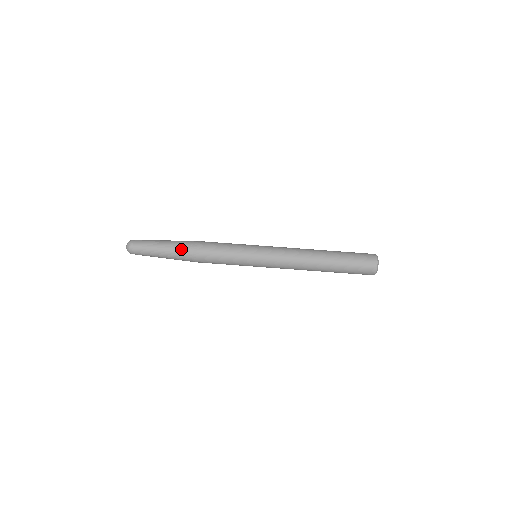
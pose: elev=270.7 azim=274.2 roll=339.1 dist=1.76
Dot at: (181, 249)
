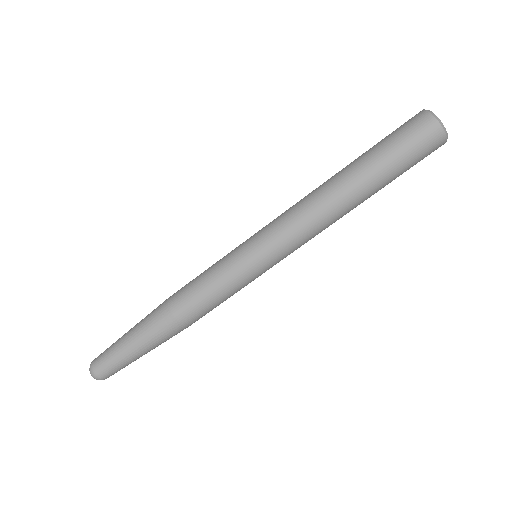
Dot at: (151, 326)
